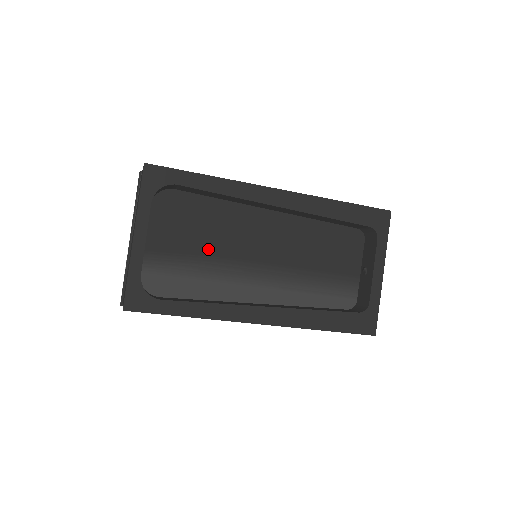
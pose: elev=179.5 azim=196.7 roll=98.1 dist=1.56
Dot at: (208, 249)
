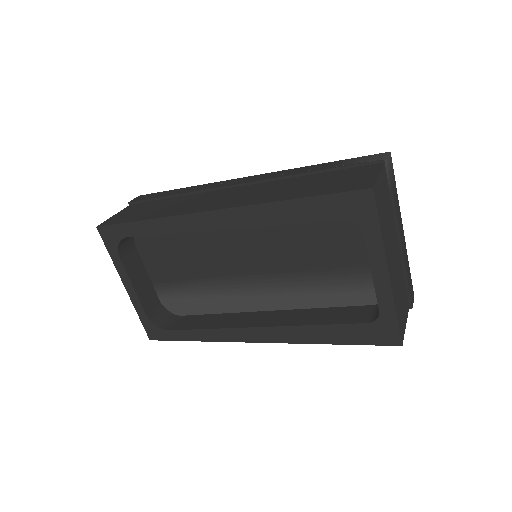
Dot at: (197, 271)
